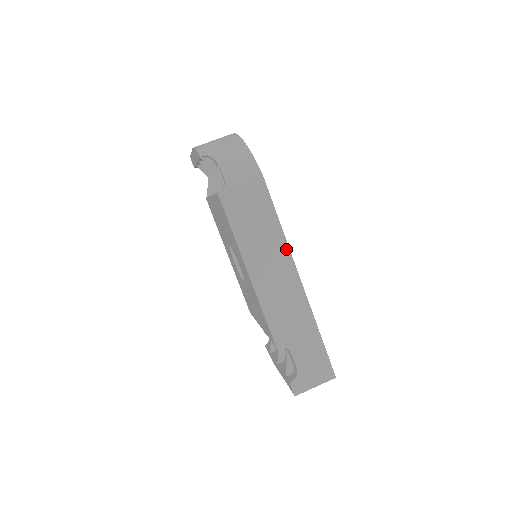
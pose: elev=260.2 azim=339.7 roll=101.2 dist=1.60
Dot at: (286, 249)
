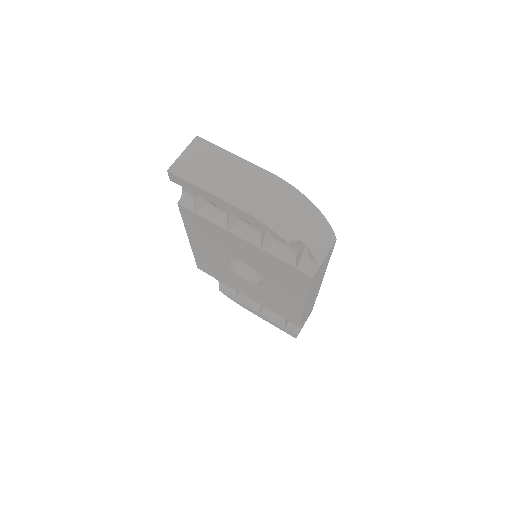
Dot at: occluded
